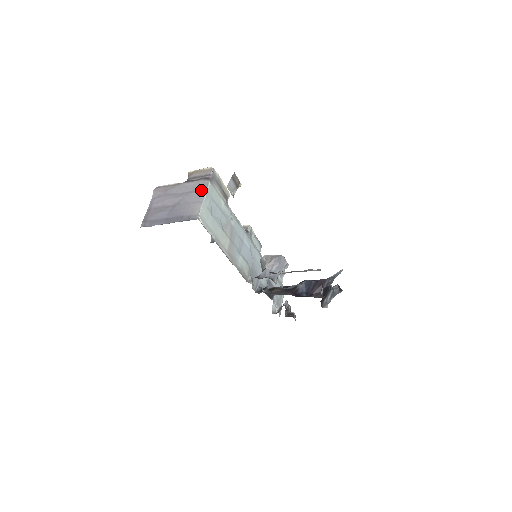
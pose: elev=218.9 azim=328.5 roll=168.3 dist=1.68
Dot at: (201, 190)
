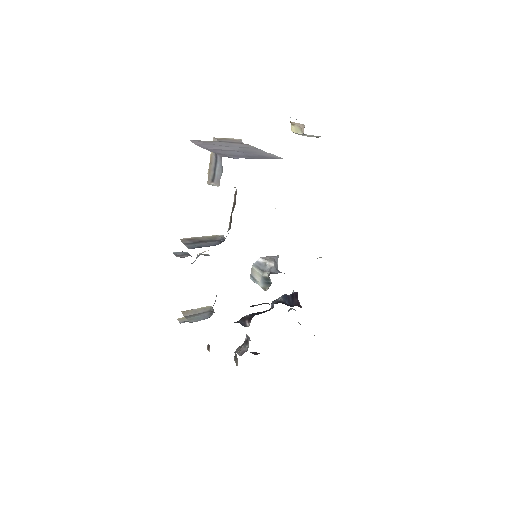
Dot at: (253, 147)
